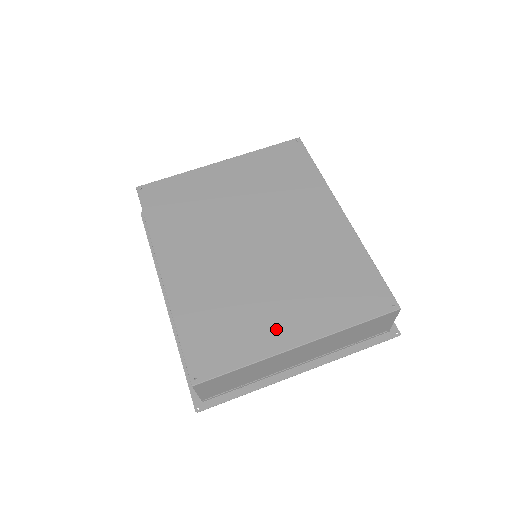
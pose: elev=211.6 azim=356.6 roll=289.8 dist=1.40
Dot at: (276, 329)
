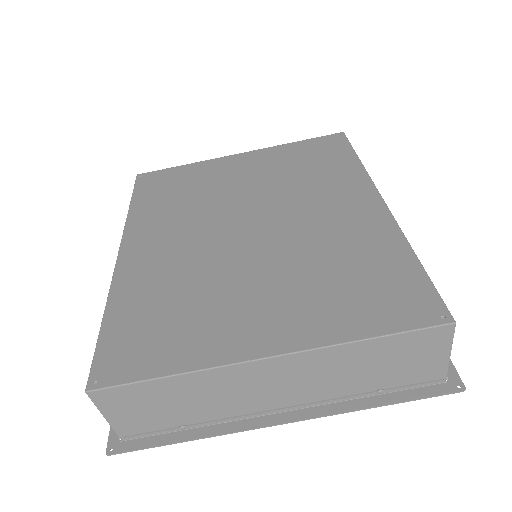
Dot at: (239, 330)
